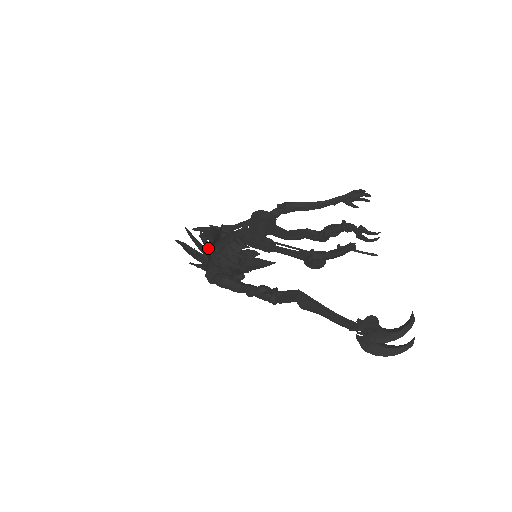
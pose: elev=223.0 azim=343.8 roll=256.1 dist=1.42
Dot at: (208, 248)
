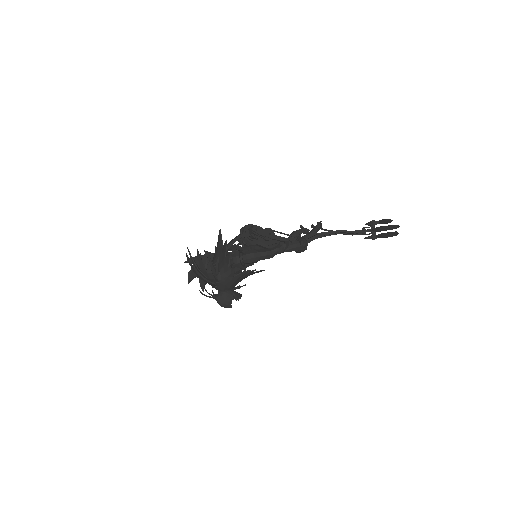
Dot at: (225, 243)
